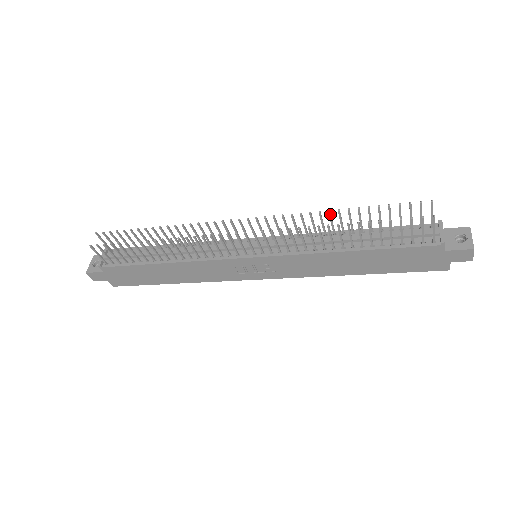
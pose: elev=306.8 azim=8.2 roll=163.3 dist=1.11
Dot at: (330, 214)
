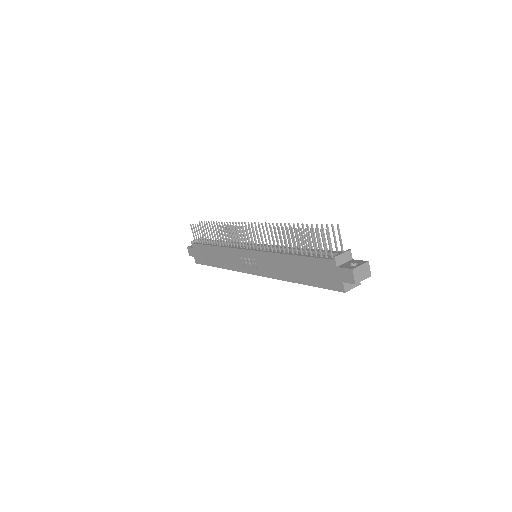
Dot at: (290, 227)
